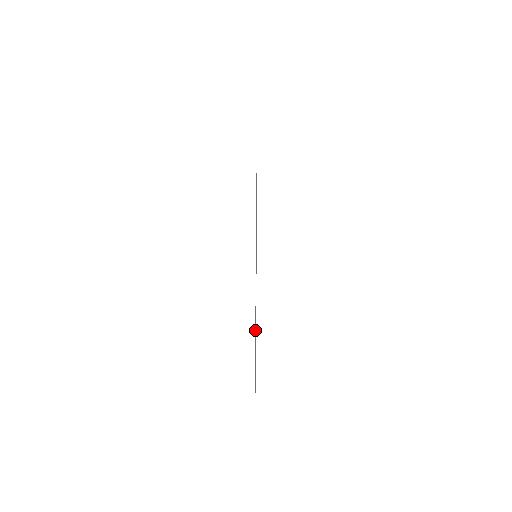
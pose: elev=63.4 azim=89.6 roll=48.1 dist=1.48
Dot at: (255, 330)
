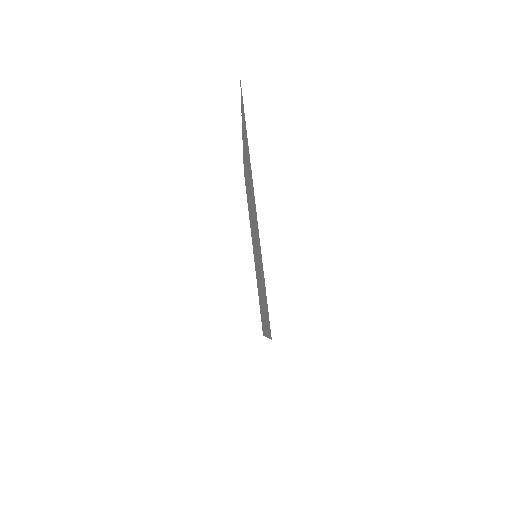
Dot at: (261, 279)
